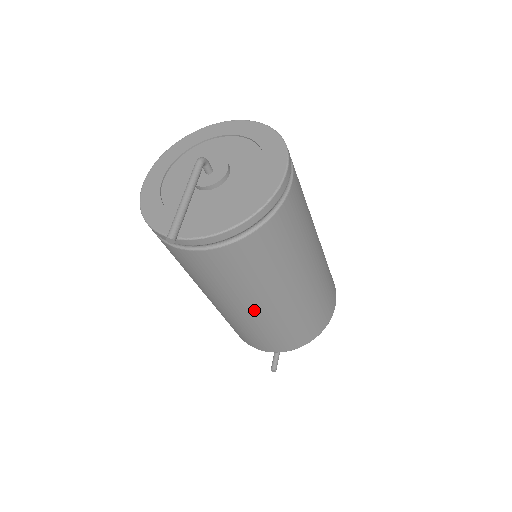
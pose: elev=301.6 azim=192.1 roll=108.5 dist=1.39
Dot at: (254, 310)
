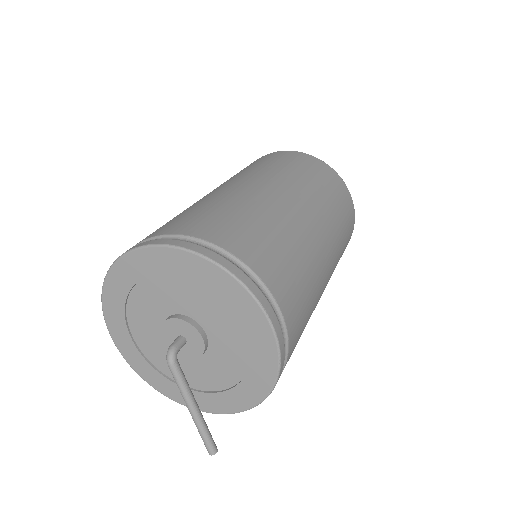
Dot at: occluded
